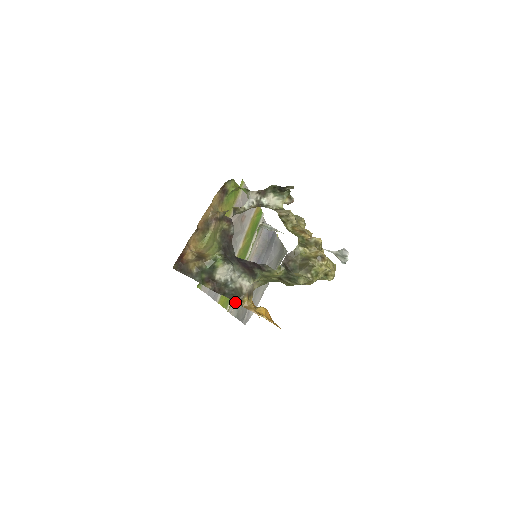
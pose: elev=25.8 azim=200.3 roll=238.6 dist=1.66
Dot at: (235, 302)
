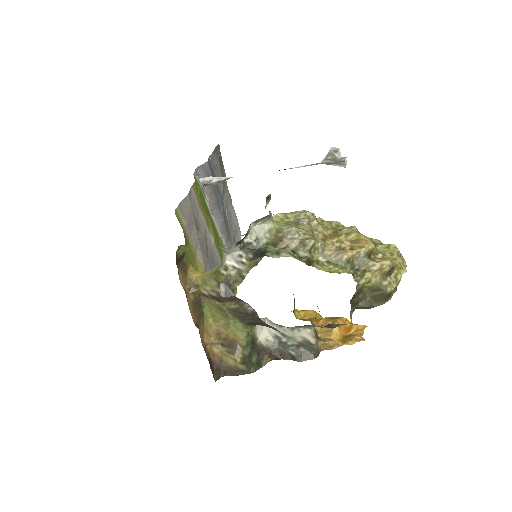
Dot at: occluded
